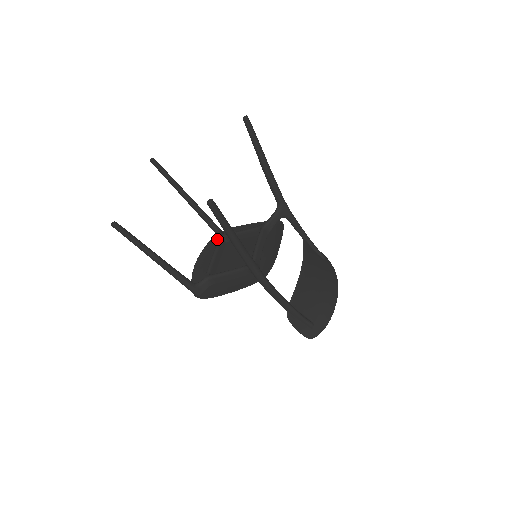
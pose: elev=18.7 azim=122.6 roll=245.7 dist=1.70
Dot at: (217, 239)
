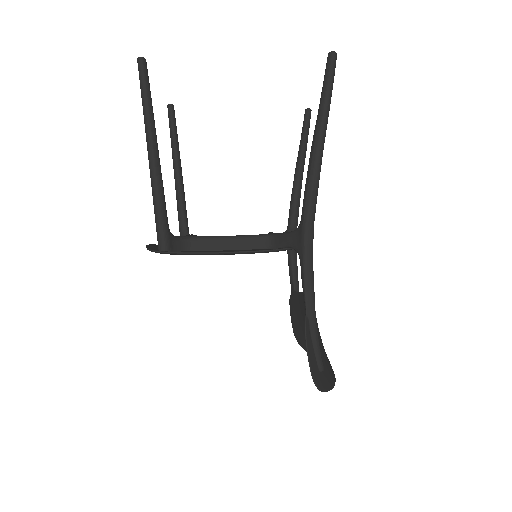
Dot at: occluded
